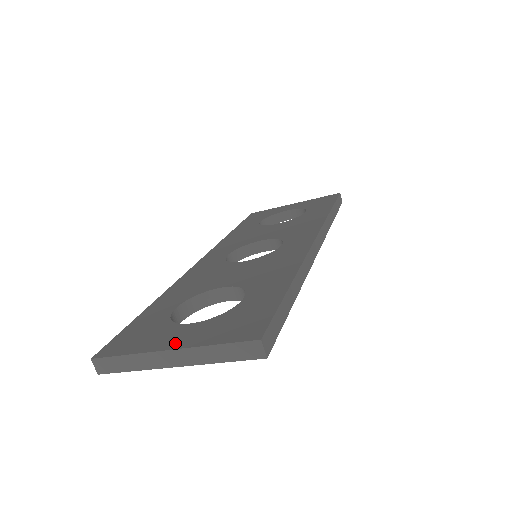
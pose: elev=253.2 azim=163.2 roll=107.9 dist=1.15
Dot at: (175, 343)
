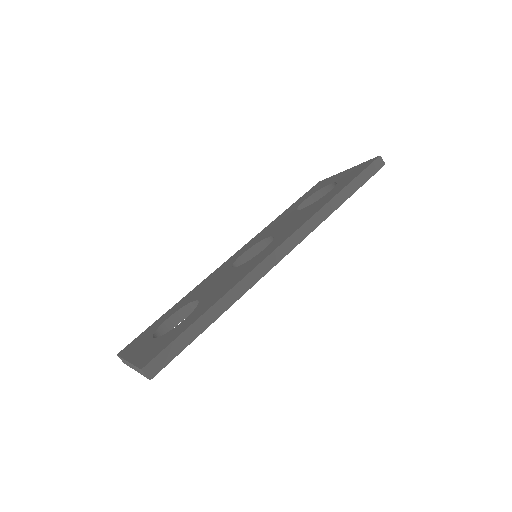
Dot at: (133, 356)
